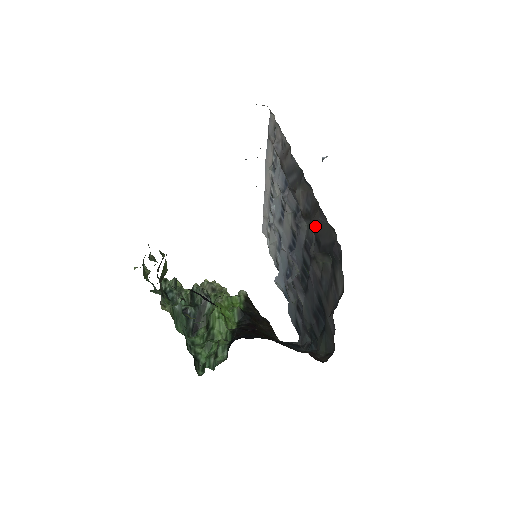
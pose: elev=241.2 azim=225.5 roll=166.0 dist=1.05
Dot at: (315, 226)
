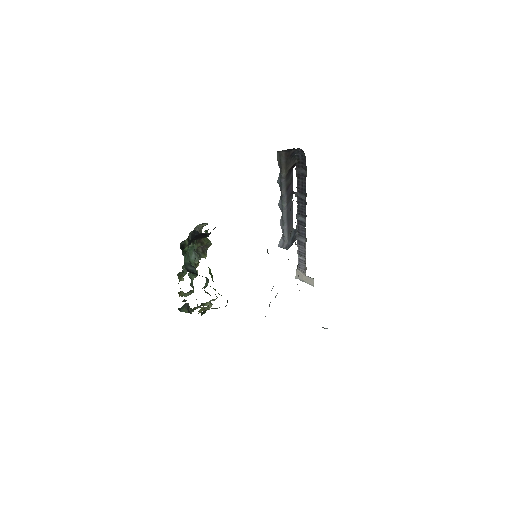
Dot at: occluded
